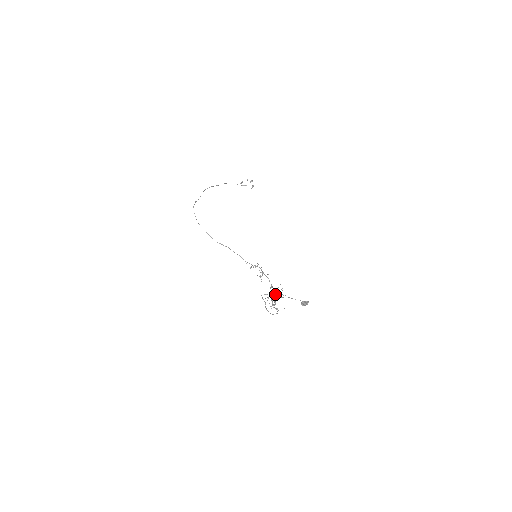
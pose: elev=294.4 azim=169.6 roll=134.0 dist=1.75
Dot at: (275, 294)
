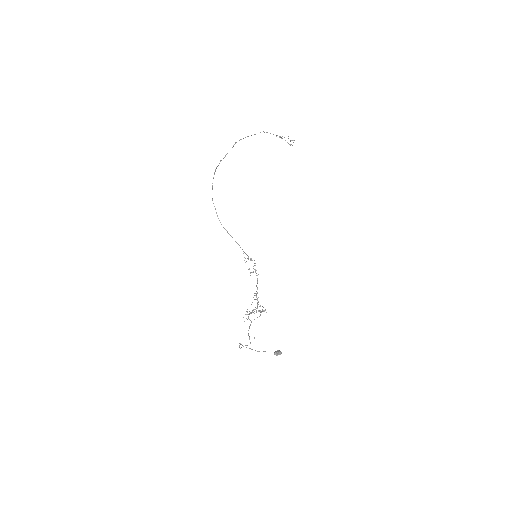
Dot at: occluded
